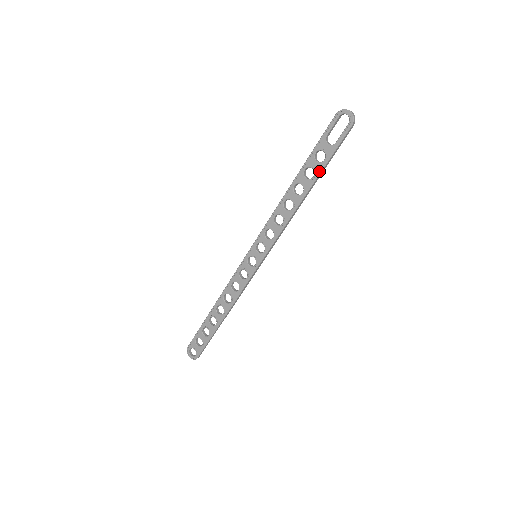
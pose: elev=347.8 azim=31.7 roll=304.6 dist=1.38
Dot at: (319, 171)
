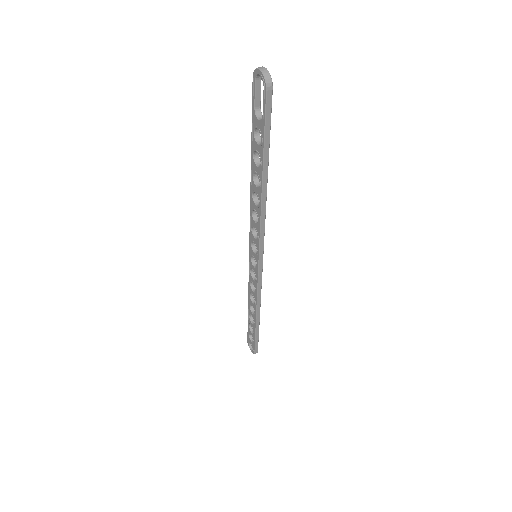
Dot at: (262, 156)
